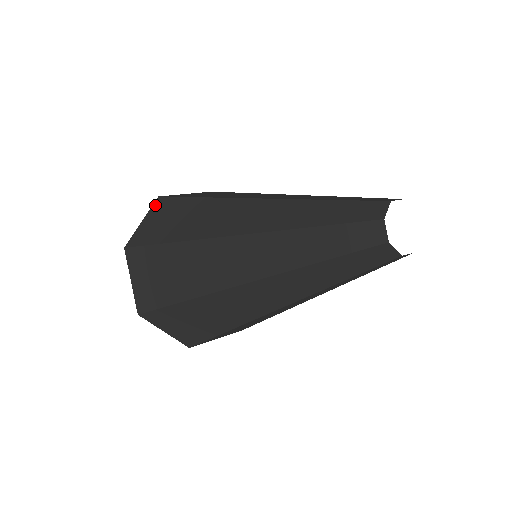
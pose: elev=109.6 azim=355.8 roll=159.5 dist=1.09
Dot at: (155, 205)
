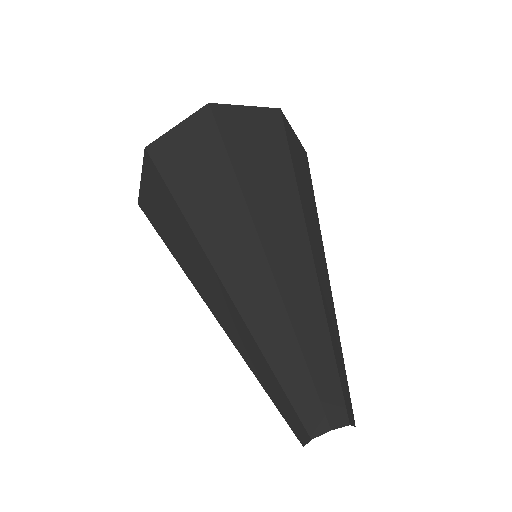
Dot at: (198, 116)
